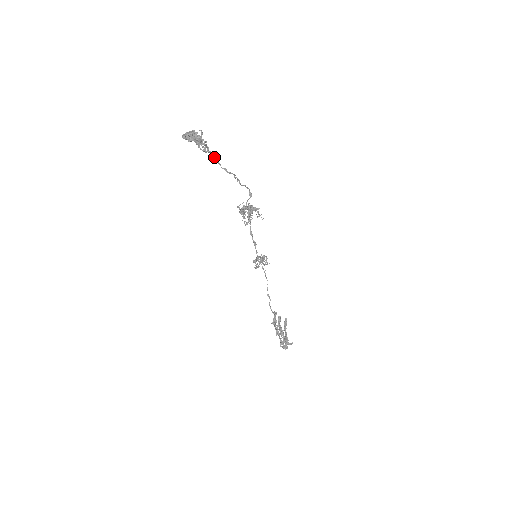
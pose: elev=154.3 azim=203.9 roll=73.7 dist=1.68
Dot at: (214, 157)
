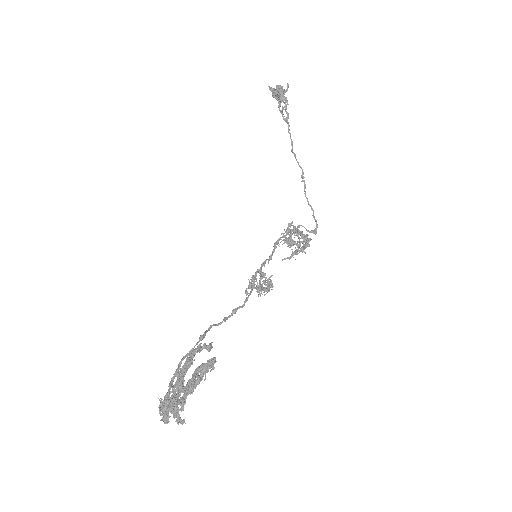
Dot at: (290, 134)
